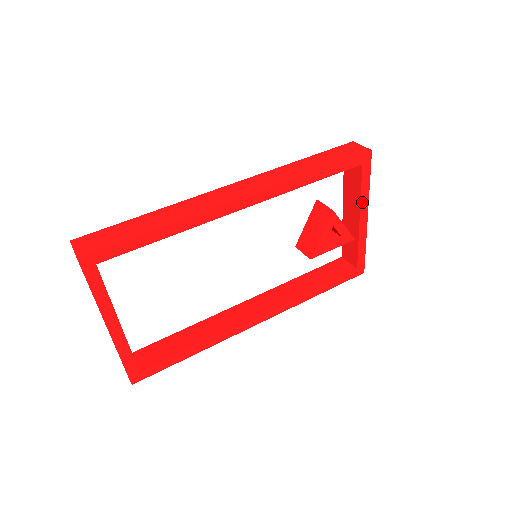
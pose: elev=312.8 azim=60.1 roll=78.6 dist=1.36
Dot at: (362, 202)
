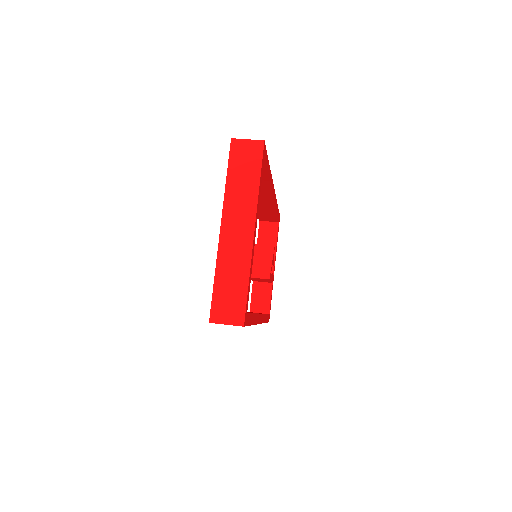
Dot at: occluded
